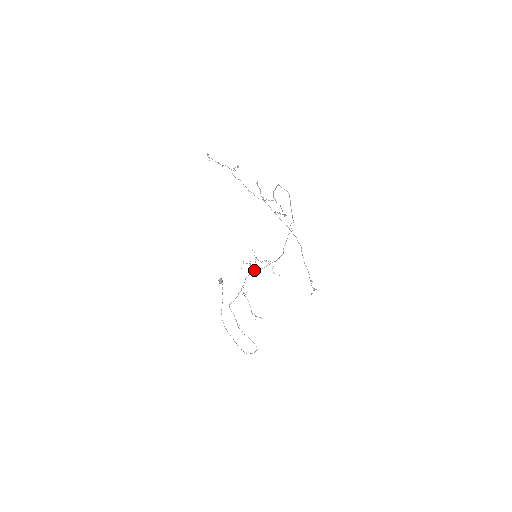
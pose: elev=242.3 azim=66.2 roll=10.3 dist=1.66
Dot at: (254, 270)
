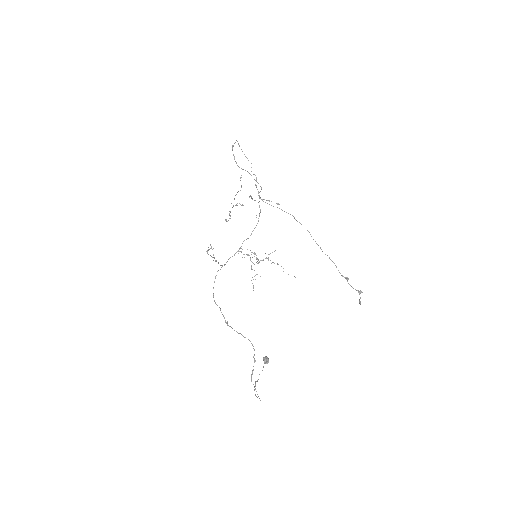
Dot at: occluded
